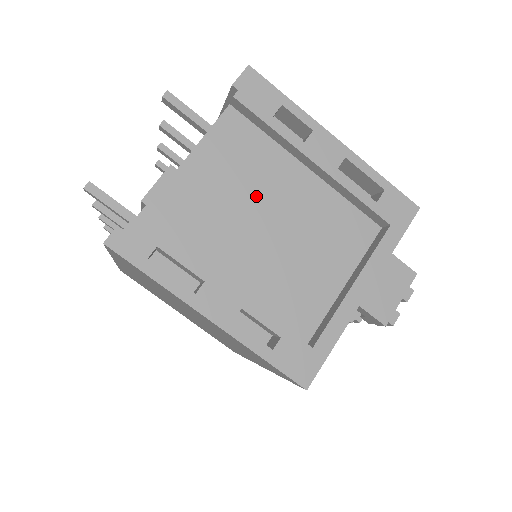
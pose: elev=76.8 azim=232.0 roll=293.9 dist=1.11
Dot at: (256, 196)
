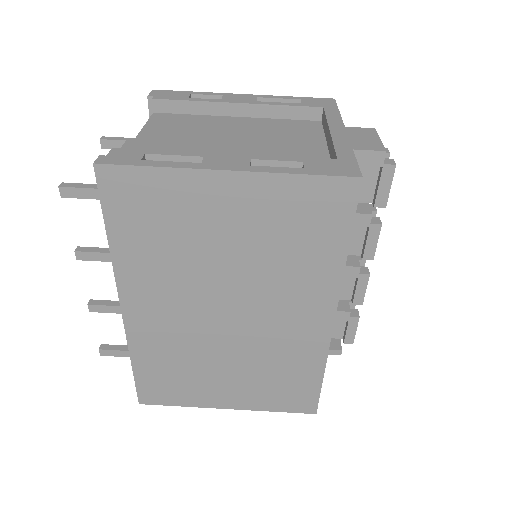
Dot at: (210, 134)
